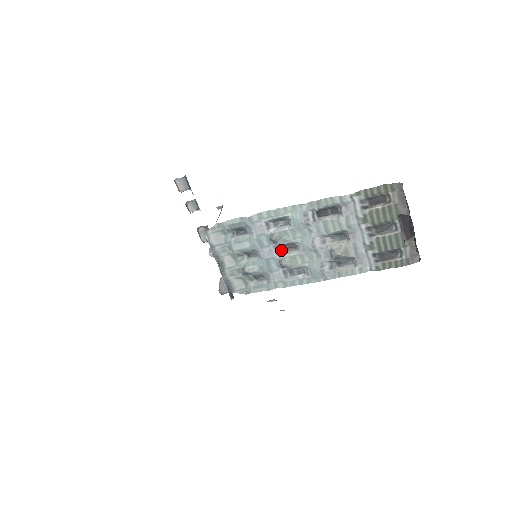
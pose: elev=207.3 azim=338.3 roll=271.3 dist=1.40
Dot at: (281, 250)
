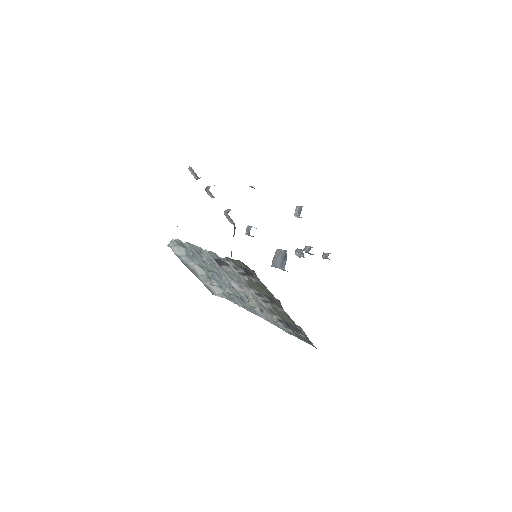
Dot at: (223, 277)
